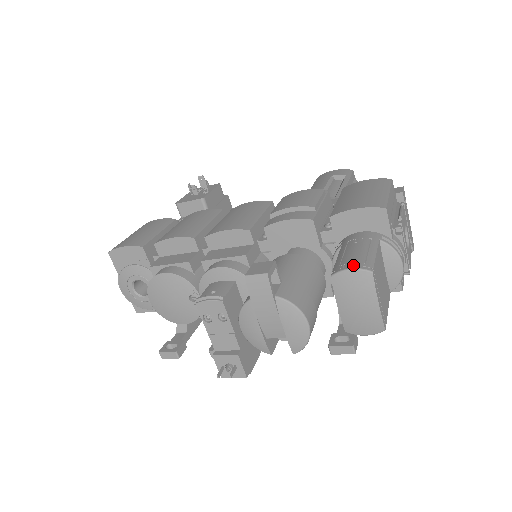
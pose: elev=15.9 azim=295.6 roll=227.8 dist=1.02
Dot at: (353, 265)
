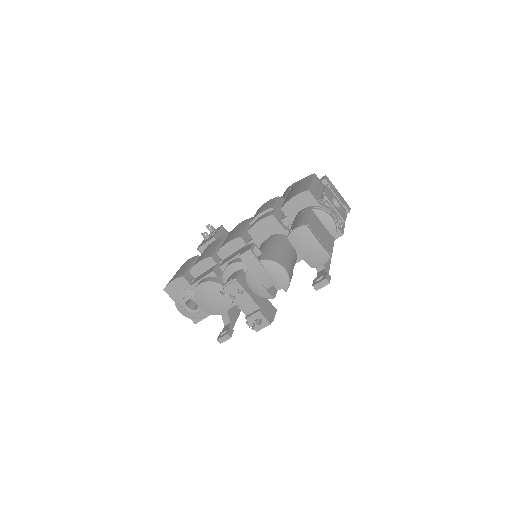
Dot at: (296, 227)
